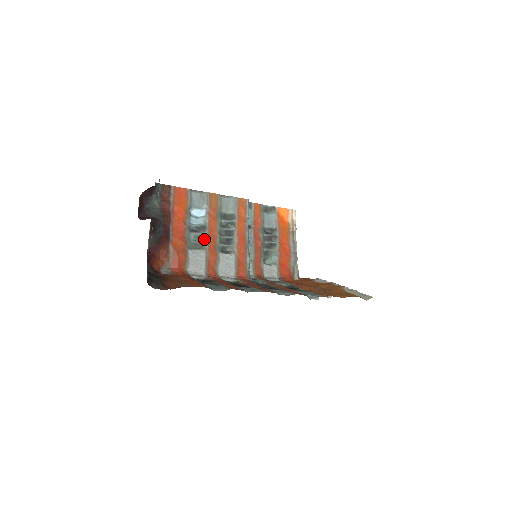
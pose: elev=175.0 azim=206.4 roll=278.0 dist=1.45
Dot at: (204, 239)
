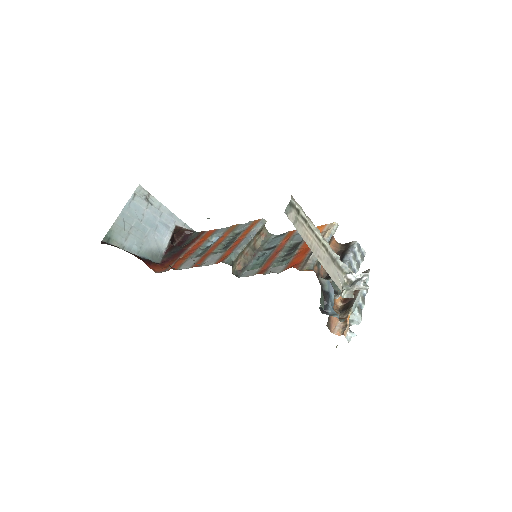
Dot at: (207, 250)
